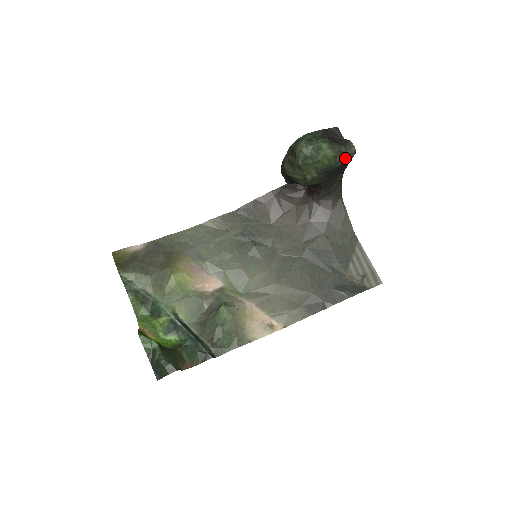
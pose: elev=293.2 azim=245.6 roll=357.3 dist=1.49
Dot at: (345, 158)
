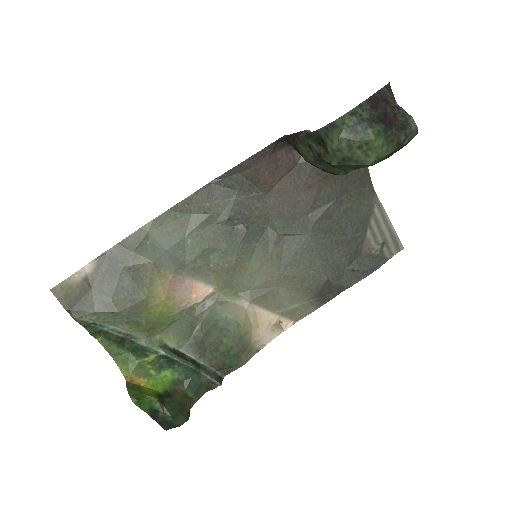
Dot at: (401, 147)
